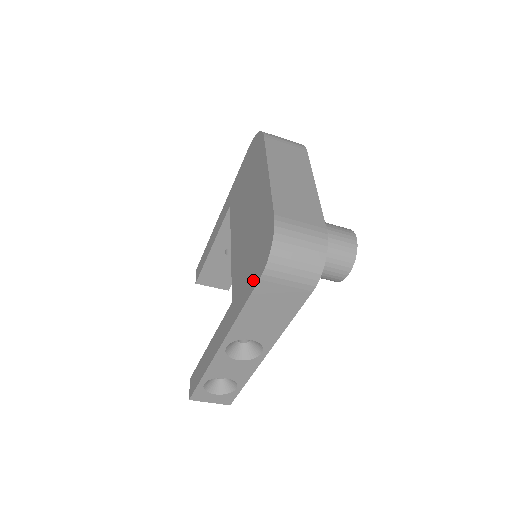
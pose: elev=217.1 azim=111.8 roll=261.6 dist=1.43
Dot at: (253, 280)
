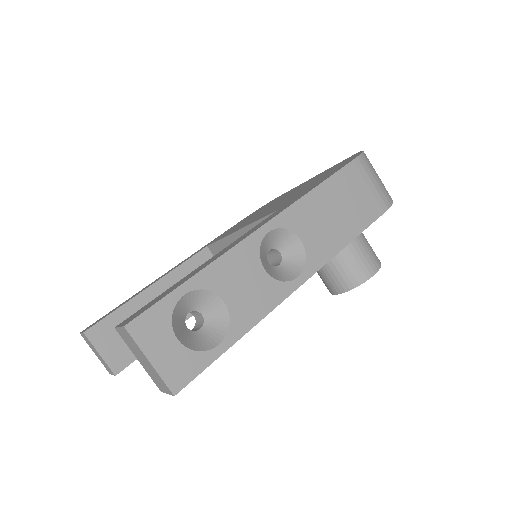
Dot at: (336, 170)
